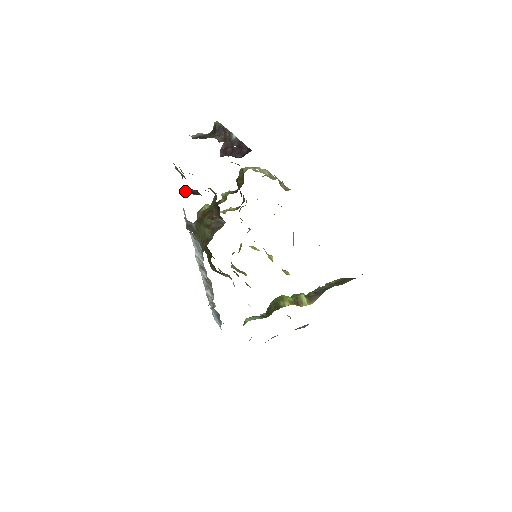
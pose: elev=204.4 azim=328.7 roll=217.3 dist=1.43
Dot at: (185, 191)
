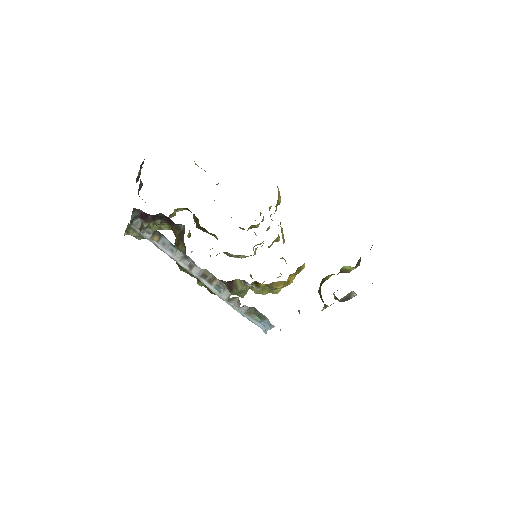
Dot at: occluded
